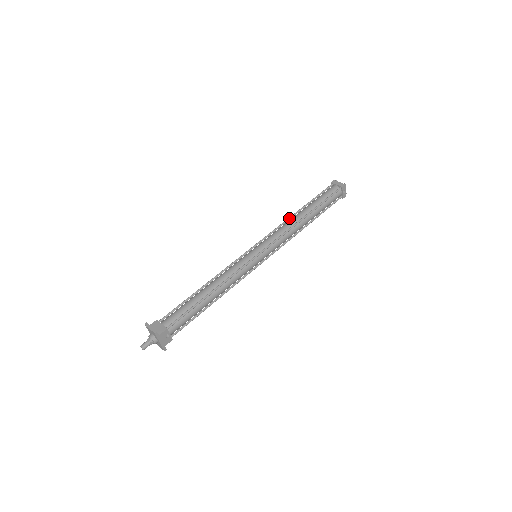
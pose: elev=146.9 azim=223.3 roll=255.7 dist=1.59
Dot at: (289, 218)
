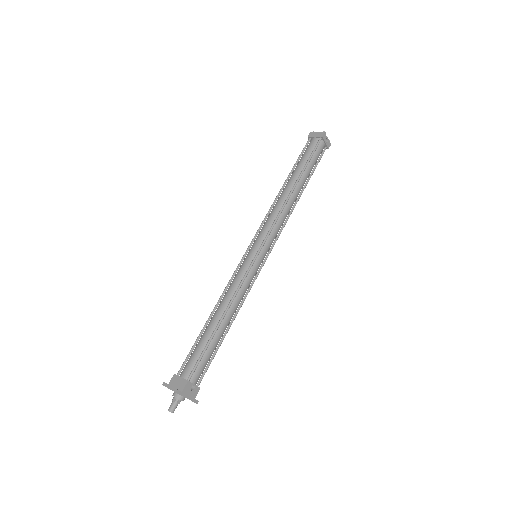
Dot at: (276, 198)
